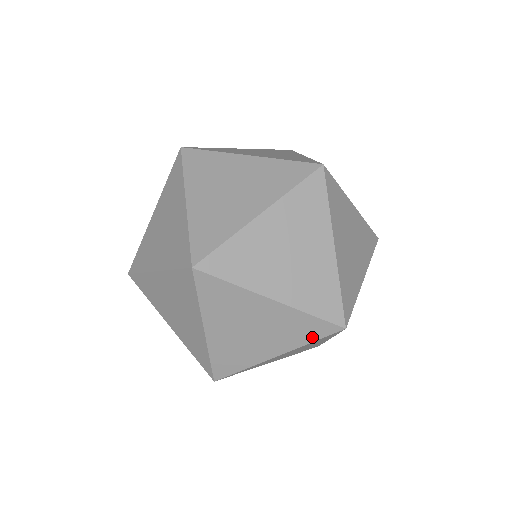
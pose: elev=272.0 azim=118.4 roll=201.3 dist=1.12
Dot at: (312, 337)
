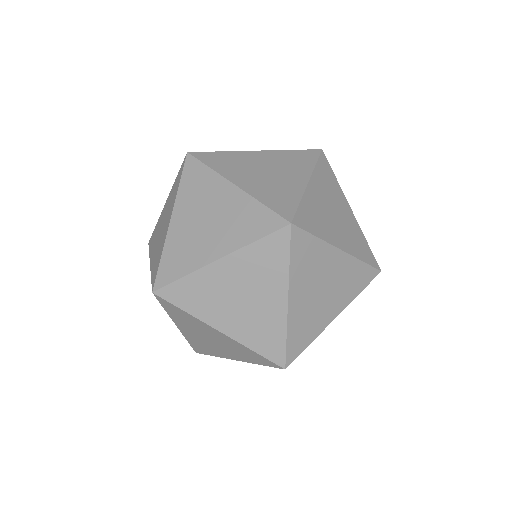
Dot at: (259, 362)
